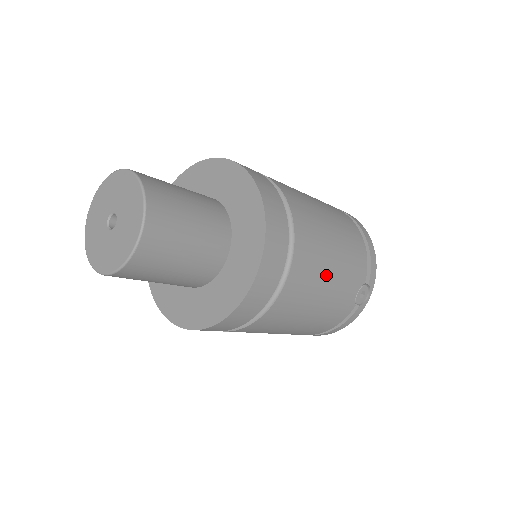
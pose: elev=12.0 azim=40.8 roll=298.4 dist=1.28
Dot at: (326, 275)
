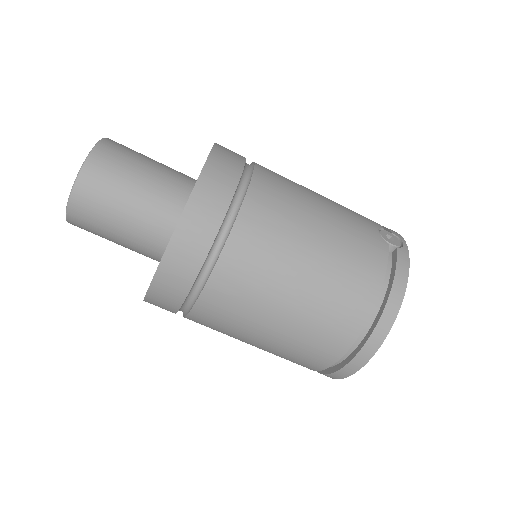
Dot at: (311, 193)
